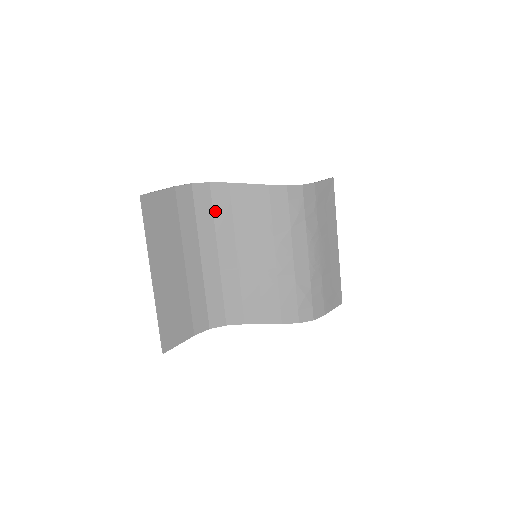
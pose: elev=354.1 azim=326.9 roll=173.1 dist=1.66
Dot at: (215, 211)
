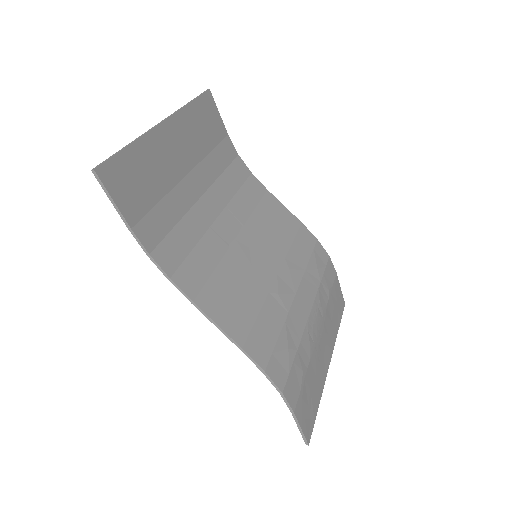
Dot at: (242, 190)
